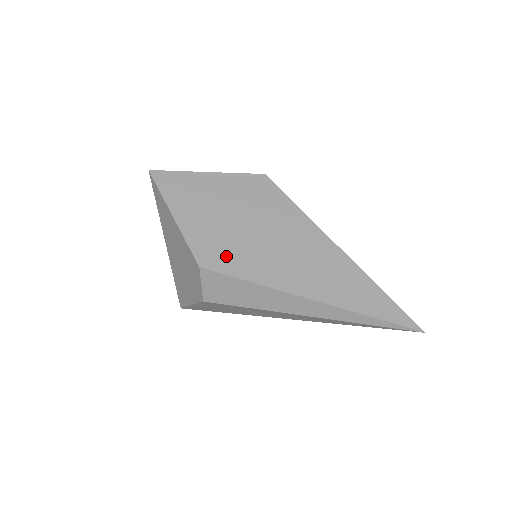
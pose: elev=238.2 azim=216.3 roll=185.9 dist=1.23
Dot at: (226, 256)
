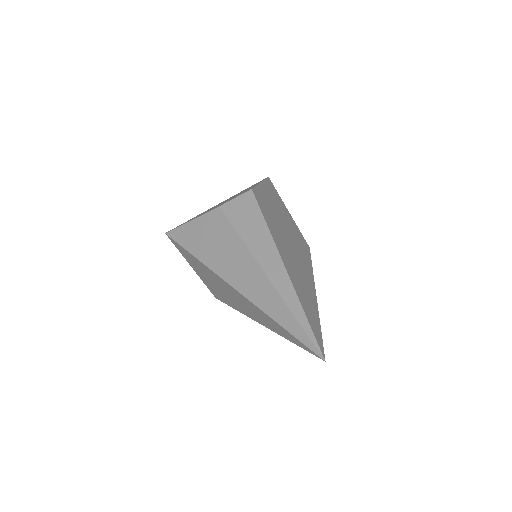
Dot at: (266, 208)
